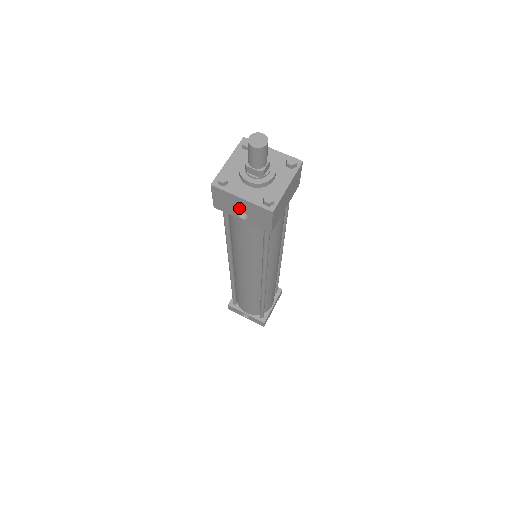
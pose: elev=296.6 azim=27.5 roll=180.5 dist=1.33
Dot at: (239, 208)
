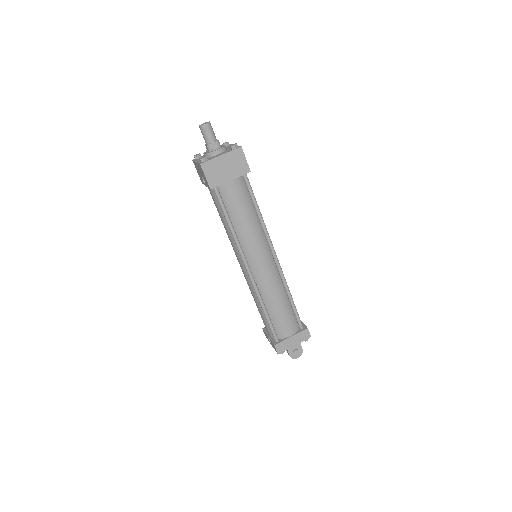
Dot at: occluded
